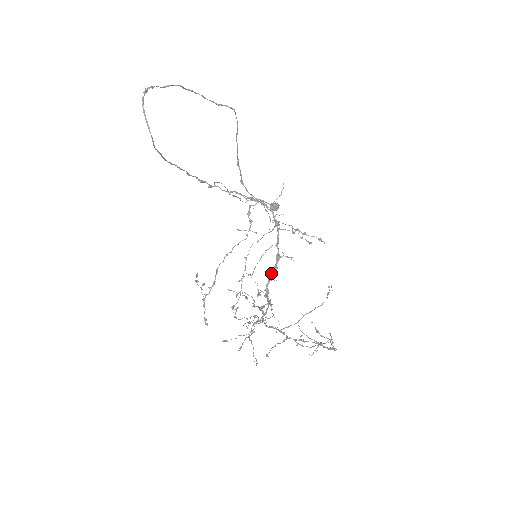
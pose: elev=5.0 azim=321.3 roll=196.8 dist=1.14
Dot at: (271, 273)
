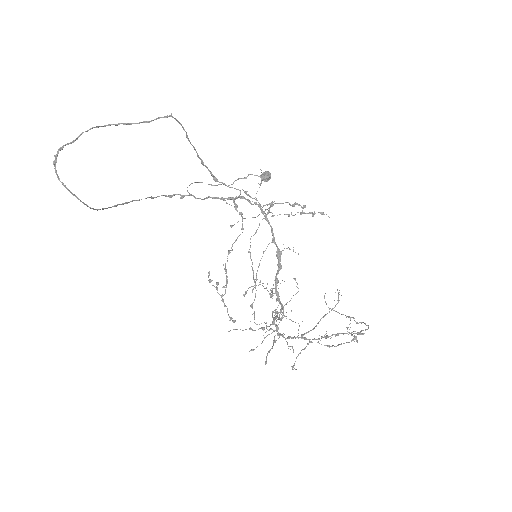
Dot at: (276, 274)
